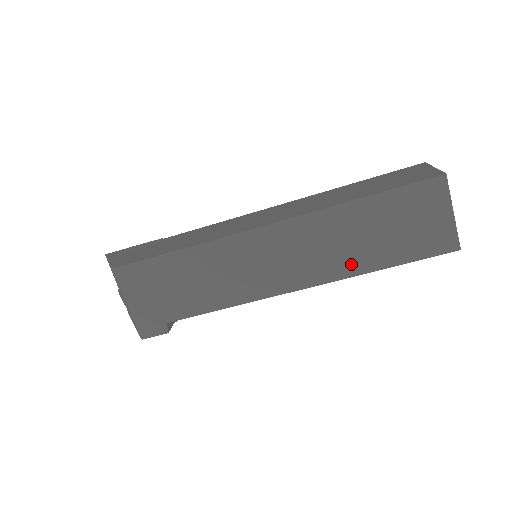
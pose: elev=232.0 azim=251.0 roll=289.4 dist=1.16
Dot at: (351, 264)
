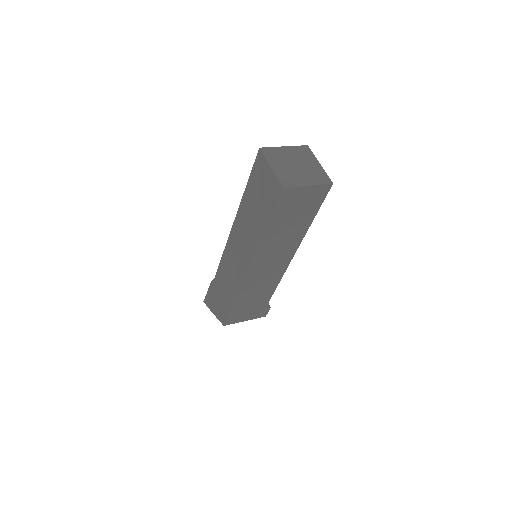
Dot at: (298, 236)
